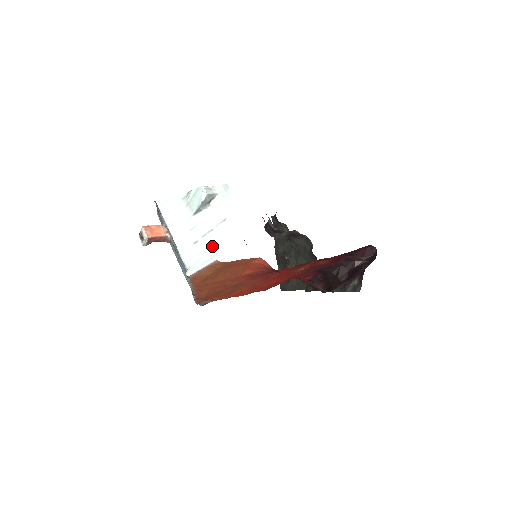
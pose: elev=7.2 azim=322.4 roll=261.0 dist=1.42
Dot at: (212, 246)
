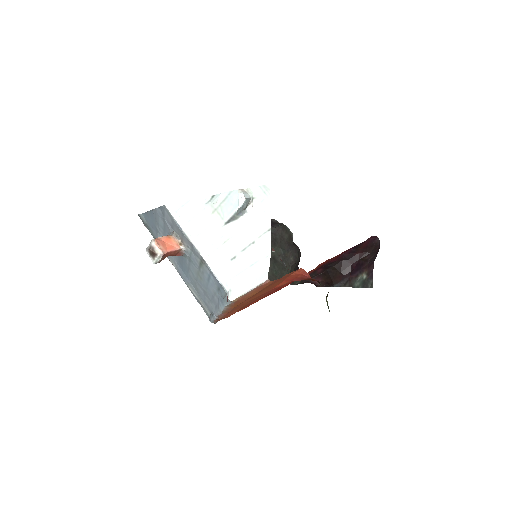
Dot at: (257, 262)
